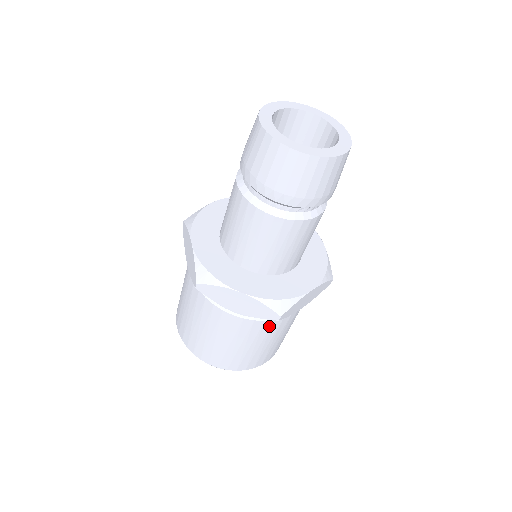
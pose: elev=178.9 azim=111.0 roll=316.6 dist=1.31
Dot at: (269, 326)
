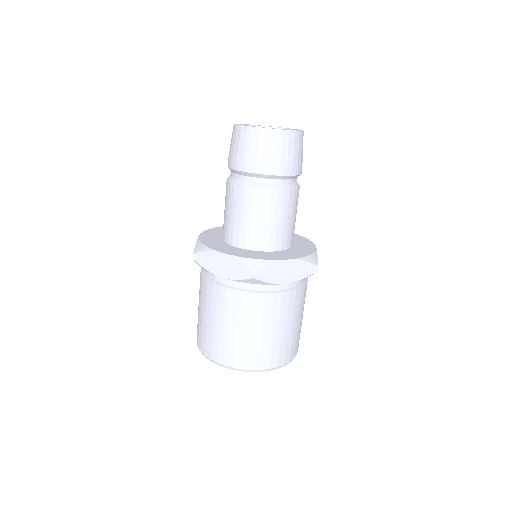
Dot at: (303, 293)
